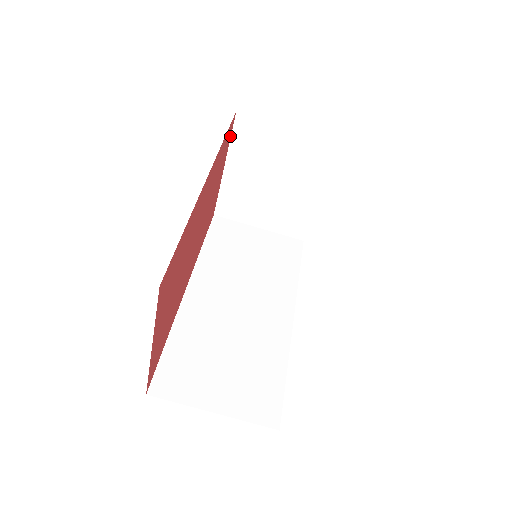
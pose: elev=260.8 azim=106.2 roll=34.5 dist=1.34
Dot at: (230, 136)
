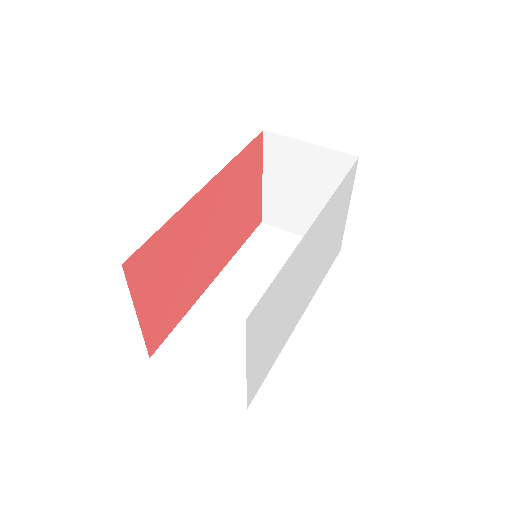
Dot at: (261, 152)
